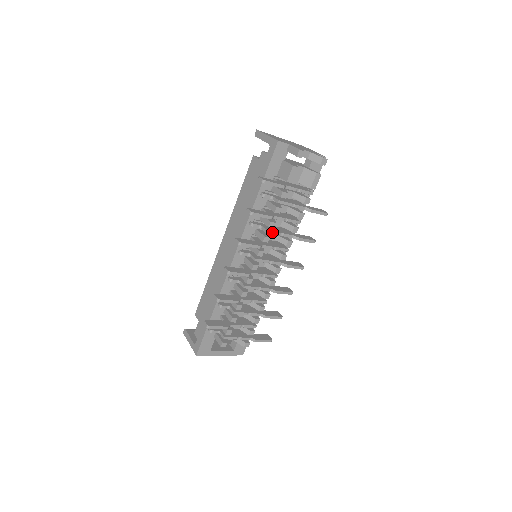
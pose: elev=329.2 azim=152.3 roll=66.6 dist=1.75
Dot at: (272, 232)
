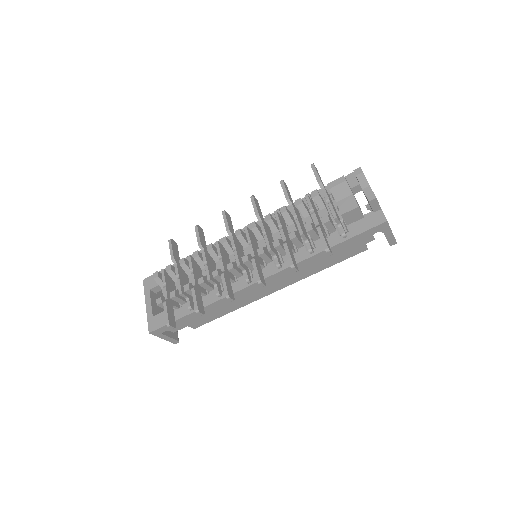
Dot at: (278, 217)
